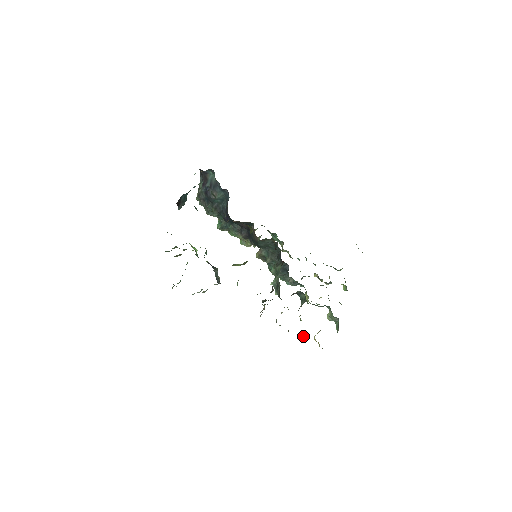
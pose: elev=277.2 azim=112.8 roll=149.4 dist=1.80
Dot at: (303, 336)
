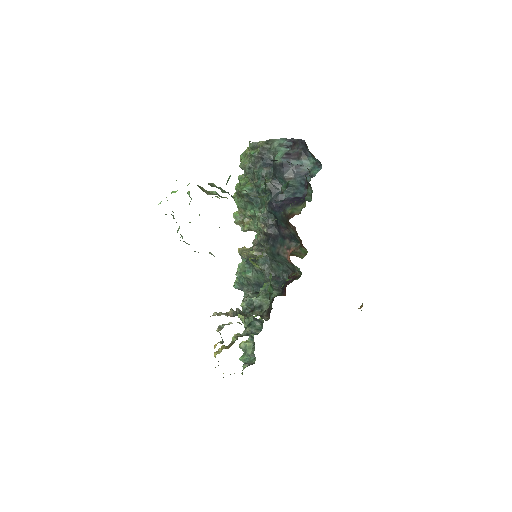
Dot at: (220, 350)
